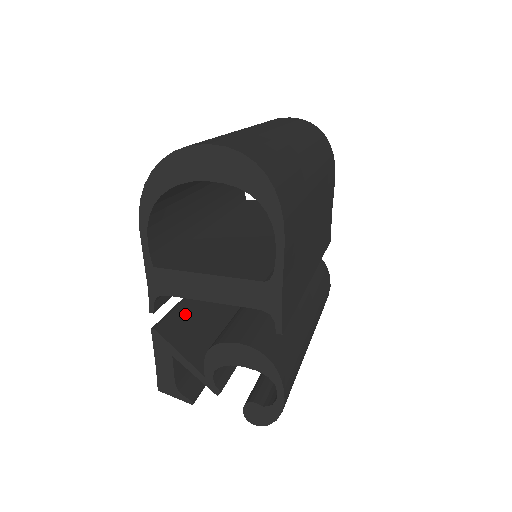
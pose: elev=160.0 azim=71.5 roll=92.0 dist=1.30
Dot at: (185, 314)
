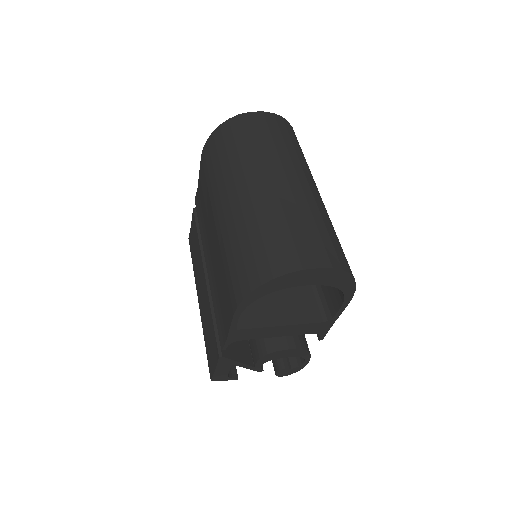
Dot at: occluded
